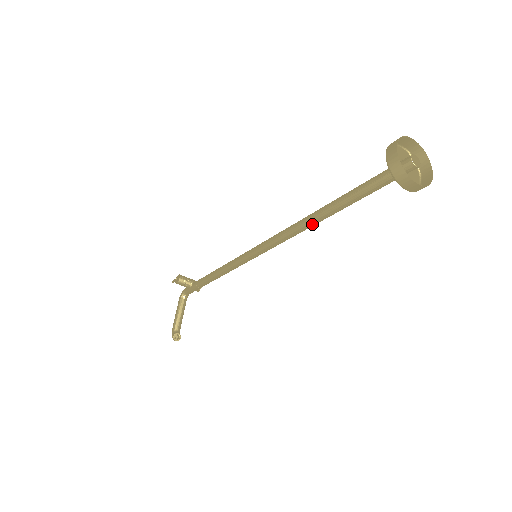
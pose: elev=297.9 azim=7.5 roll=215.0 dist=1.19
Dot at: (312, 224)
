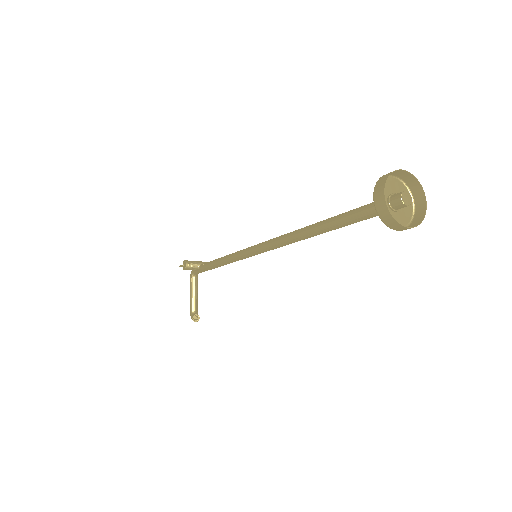
Dot at: (307, 238)
